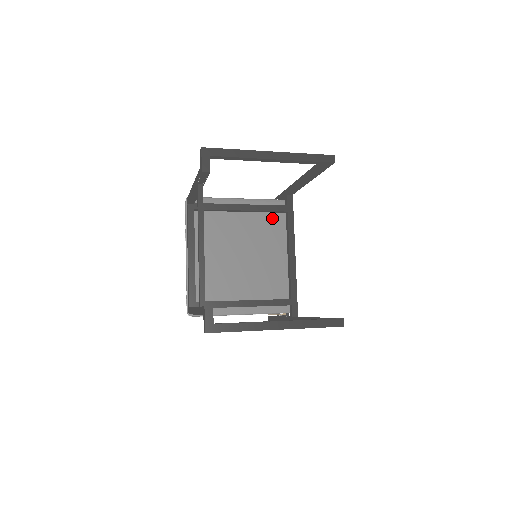
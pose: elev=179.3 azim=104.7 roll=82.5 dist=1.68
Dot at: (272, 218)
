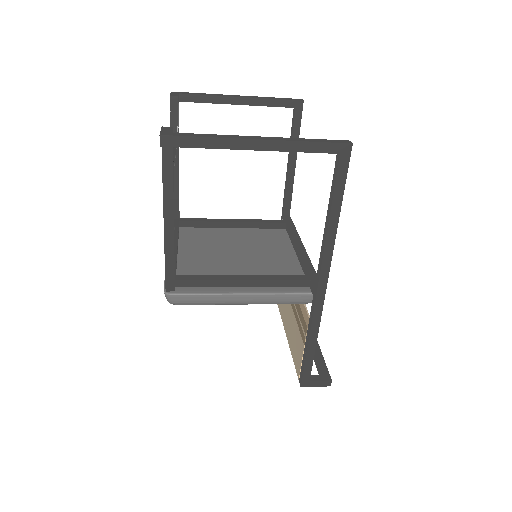
Dot at: (270, 232)
